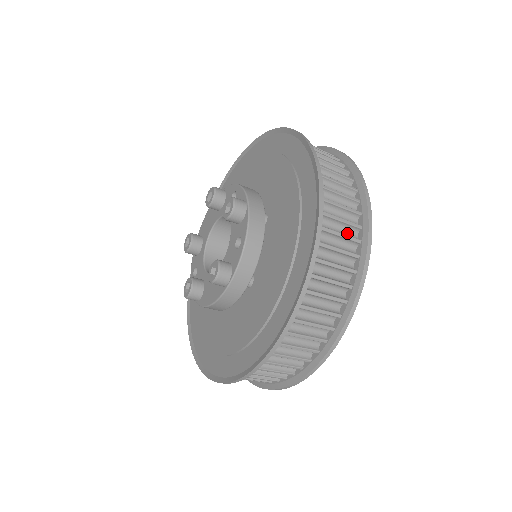
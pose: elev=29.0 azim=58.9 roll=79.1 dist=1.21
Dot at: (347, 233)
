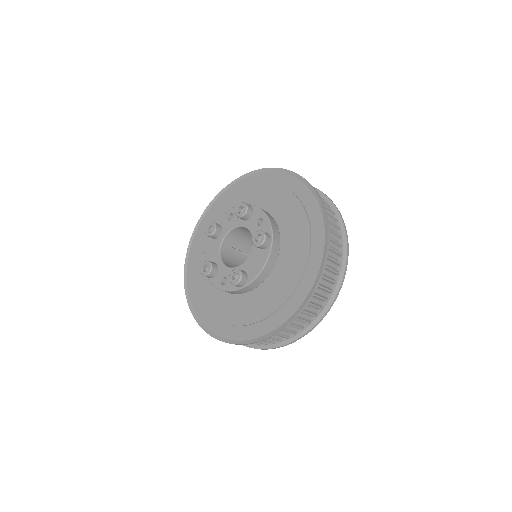
Dot at: occluded
